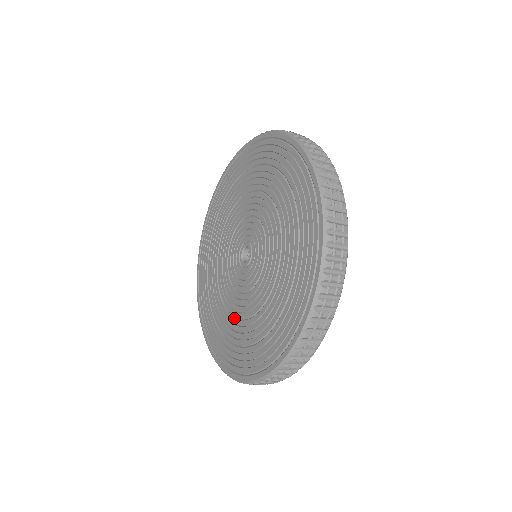
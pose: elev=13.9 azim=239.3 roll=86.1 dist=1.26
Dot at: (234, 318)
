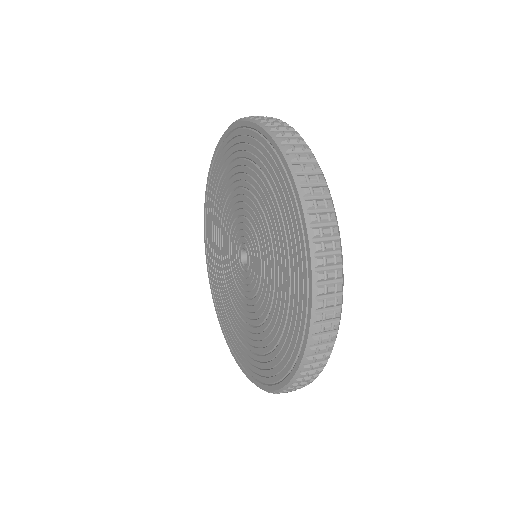
Dot at: (248, 325)
